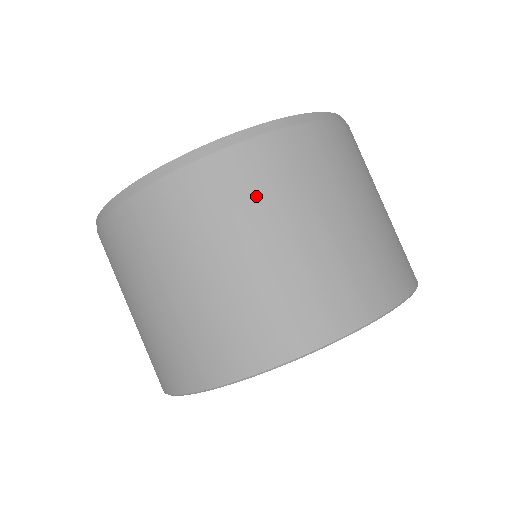
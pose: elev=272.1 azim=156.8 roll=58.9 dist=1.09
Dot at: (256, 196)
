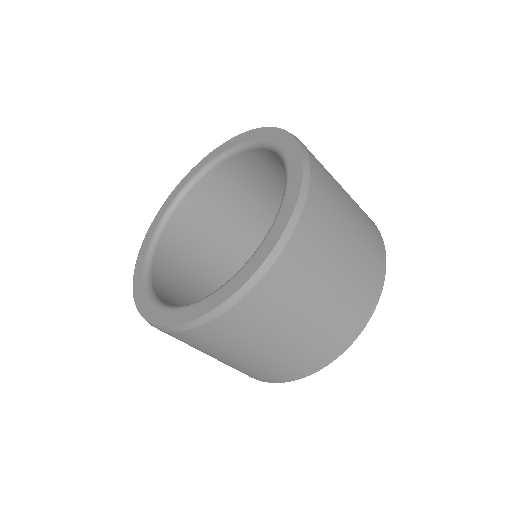
Dot at: occluded
